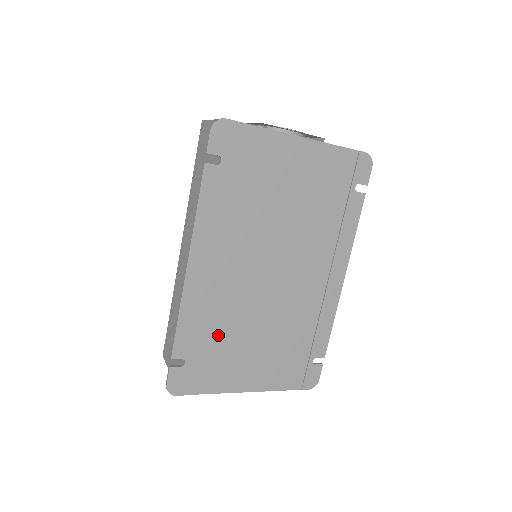
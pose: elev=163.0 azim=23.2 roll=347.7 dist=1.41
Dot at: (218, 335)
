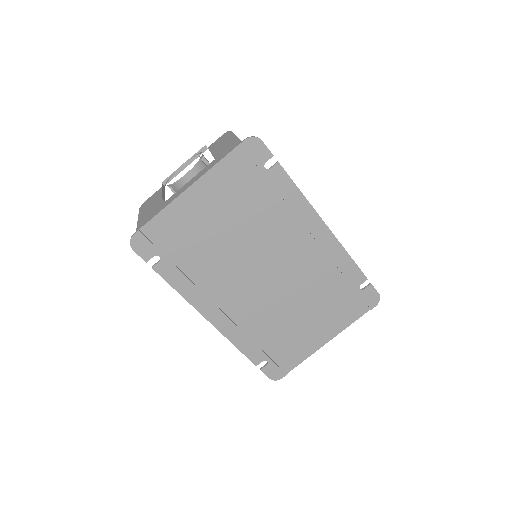
Dot at: (271, 333)
